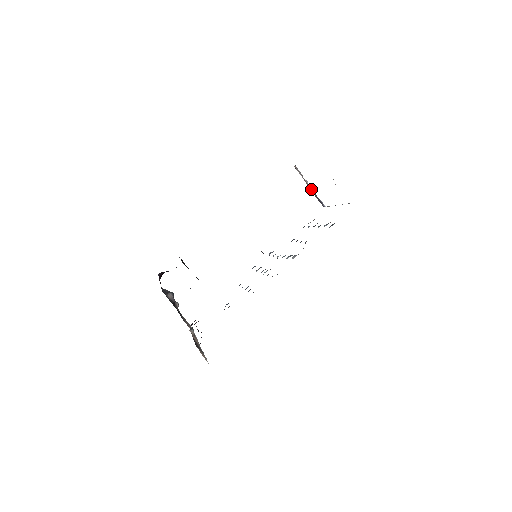
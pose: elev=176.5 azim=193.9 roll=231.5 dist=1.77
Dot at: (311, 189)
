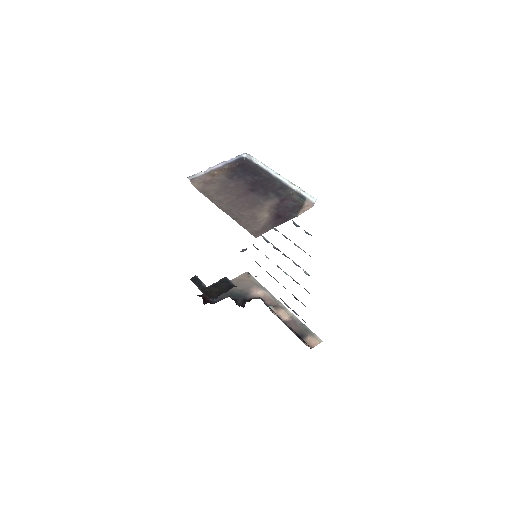
Dot at: (221, 167)
